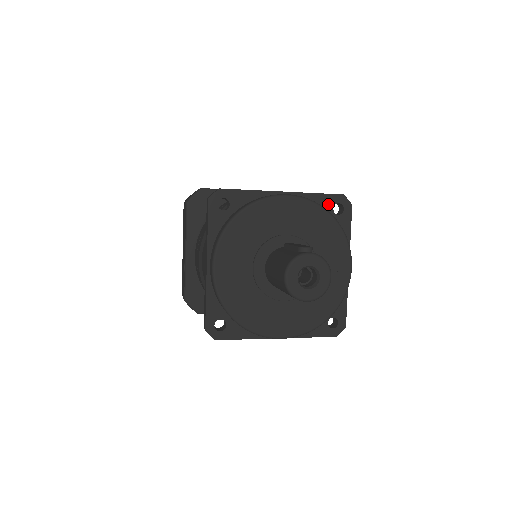
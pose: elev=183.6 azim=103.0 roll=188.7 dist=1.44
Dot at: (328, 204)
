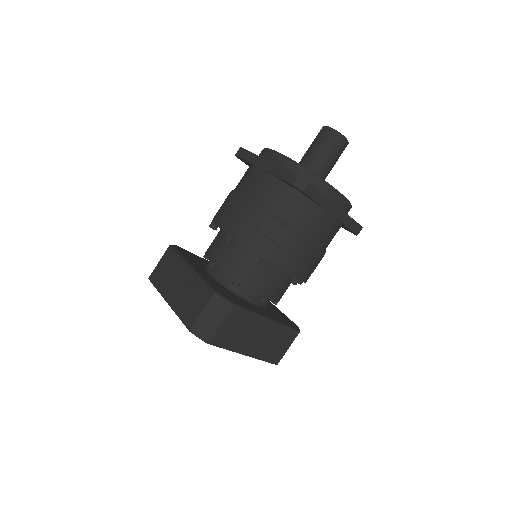
Dot at: occluded
